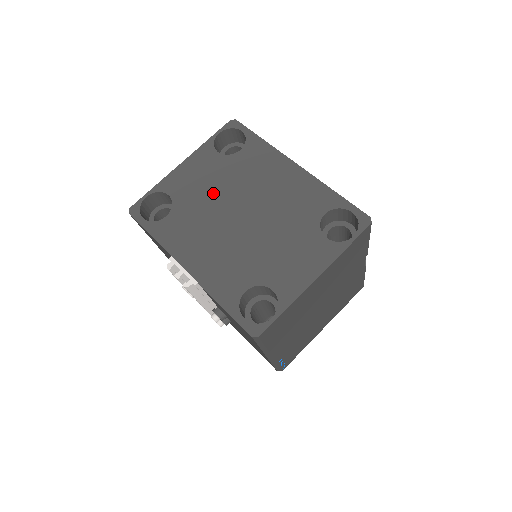
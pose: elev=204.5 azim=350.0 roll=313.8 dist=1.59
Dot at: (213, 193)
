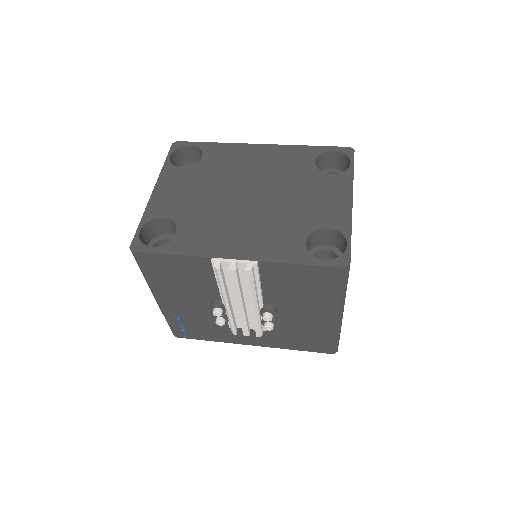
Dot at: (206, 195)
